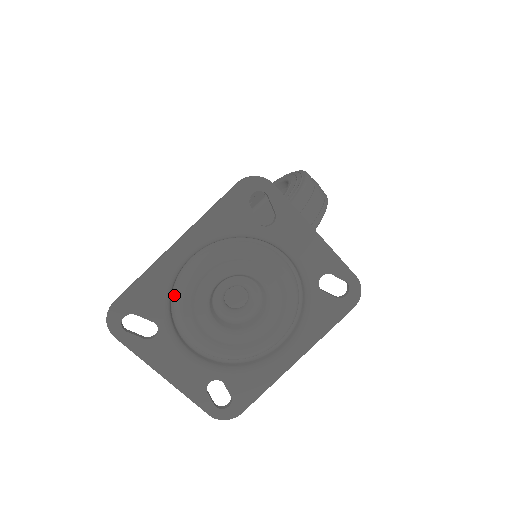
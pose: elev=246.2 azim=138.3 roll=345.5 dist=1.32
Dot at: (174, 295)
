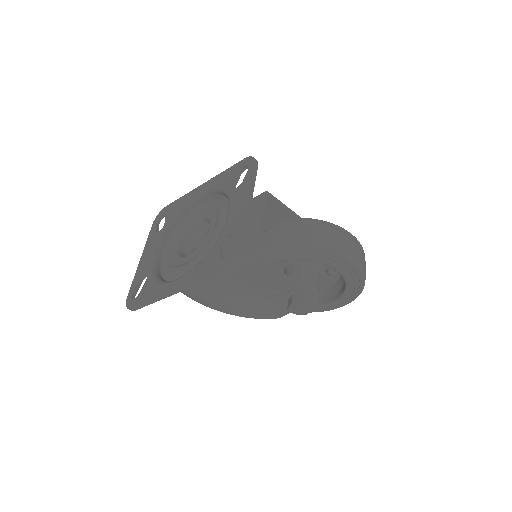
Dot at: occluded
